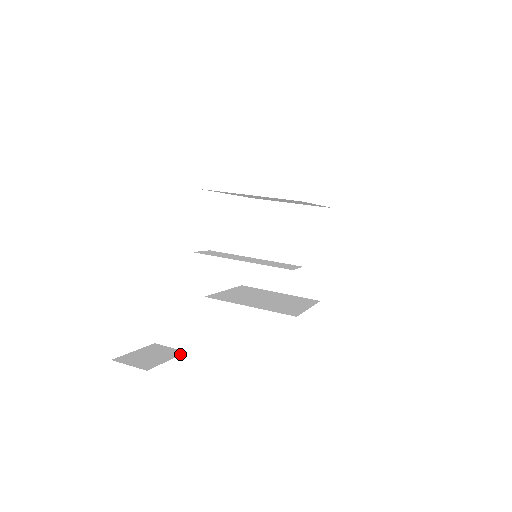
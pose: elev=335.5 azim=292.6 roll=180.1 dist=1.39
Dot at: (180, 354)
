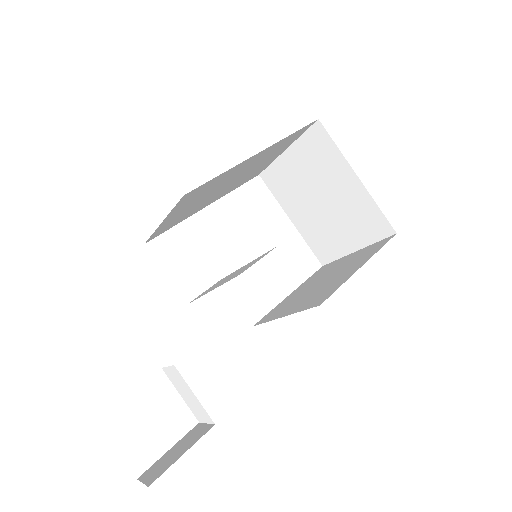
Dot at: (204, 434)
